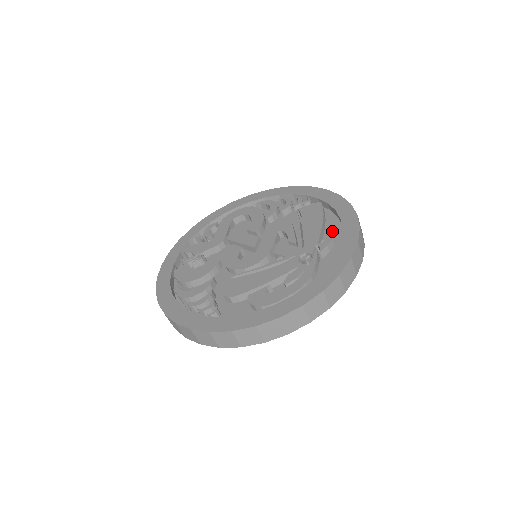
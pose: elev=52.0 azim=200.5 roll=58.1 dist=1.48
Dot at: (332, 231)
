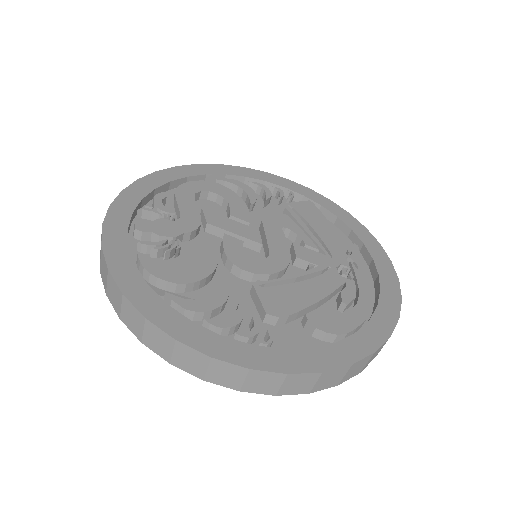
Dot at: (341, 241)
